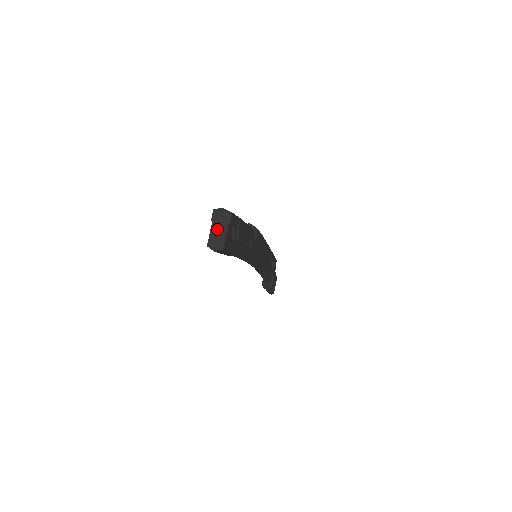
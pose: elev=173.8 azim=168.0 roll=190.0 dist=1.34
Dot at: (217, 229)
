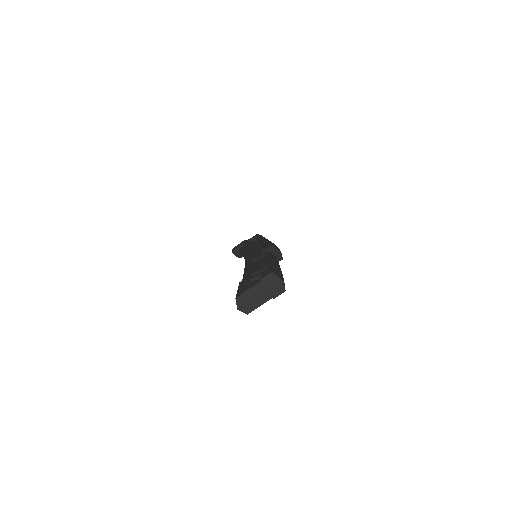
Dot at: (259, 293)
